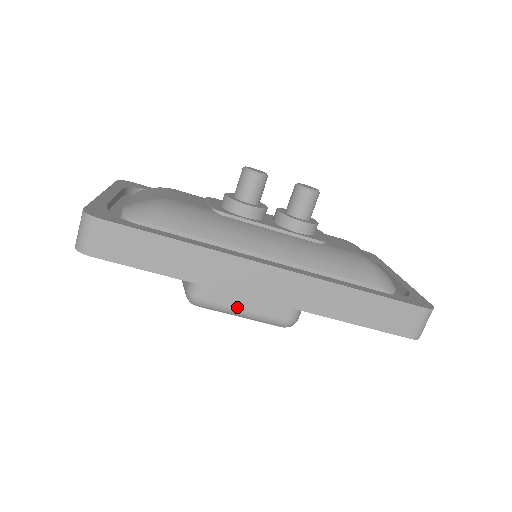
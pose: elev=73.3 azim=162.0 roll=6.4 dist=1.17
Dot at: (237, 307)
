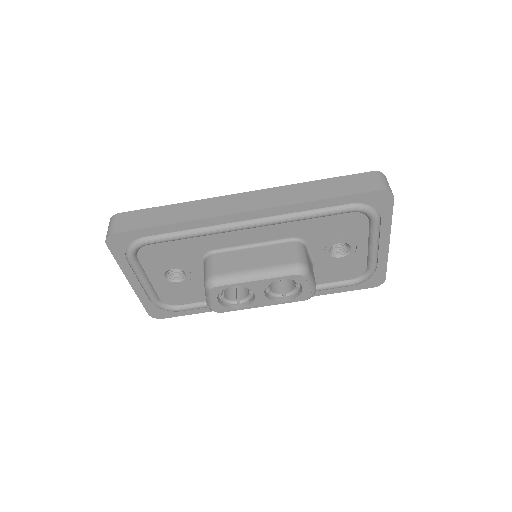
Dot at: (247, 269)
